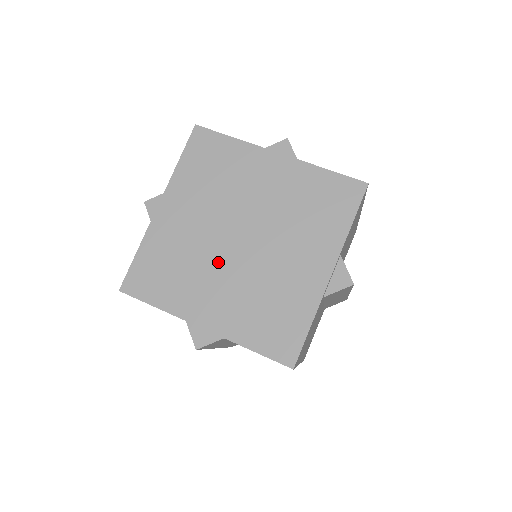
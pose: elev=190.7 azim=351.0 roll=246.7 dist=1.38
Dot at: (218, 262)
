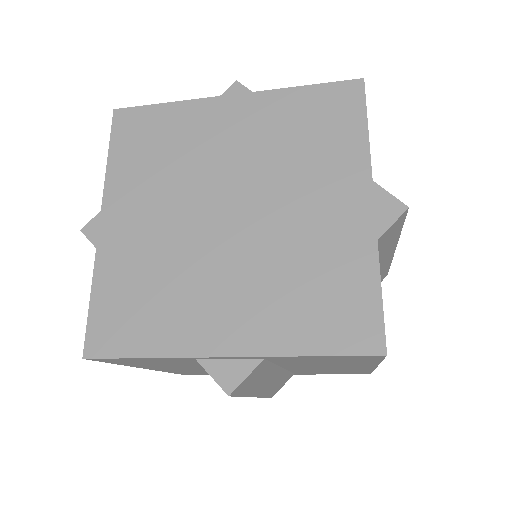
Dot at: (210, 256)
